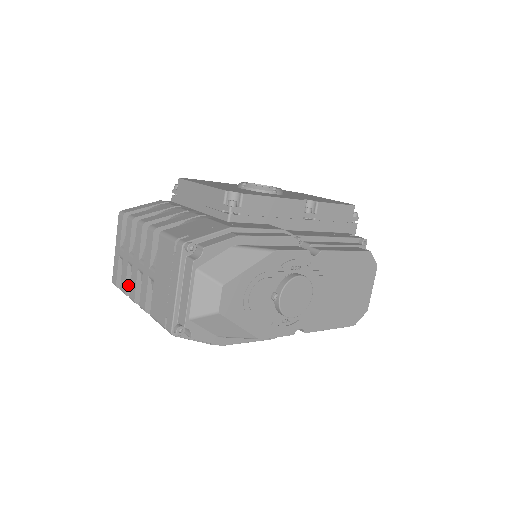
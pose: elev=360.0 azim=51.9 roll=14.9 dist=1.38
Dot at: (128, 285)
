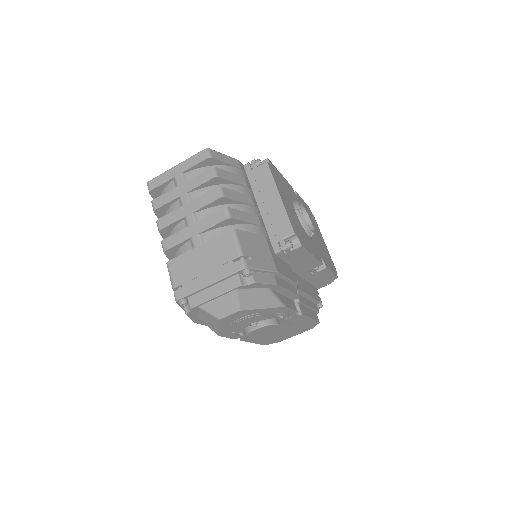
Dot at: (163, 207)
